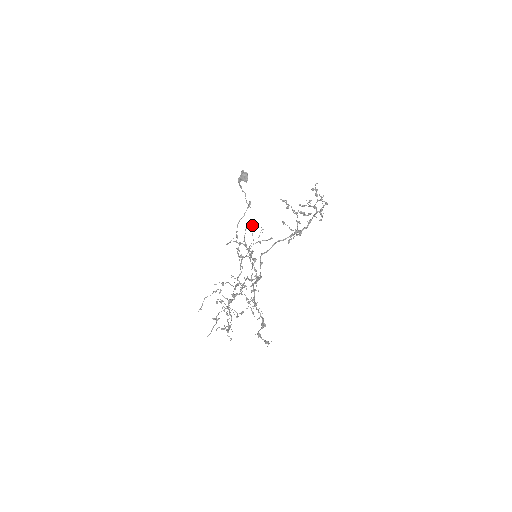
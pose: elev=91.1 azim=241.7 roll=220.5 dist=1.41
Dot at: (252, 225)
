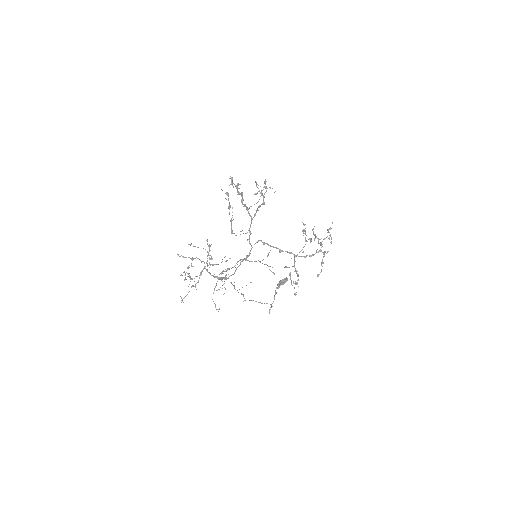
Dot at: occluded
